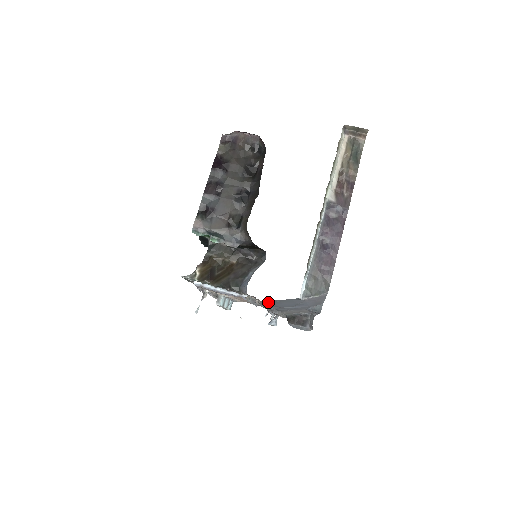
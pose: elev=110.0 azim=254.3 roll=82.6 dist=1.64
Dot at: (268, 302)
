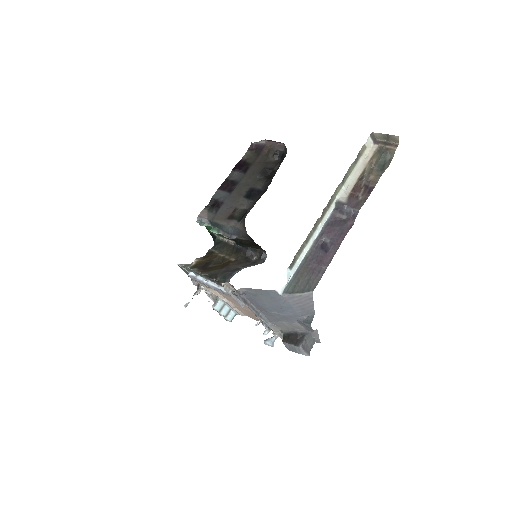
Dot at: (246, 294)
